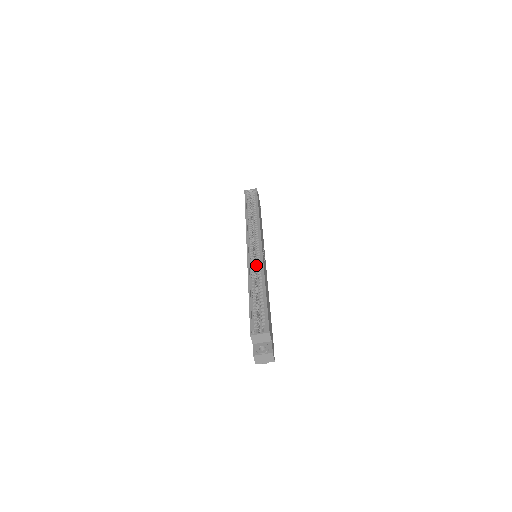
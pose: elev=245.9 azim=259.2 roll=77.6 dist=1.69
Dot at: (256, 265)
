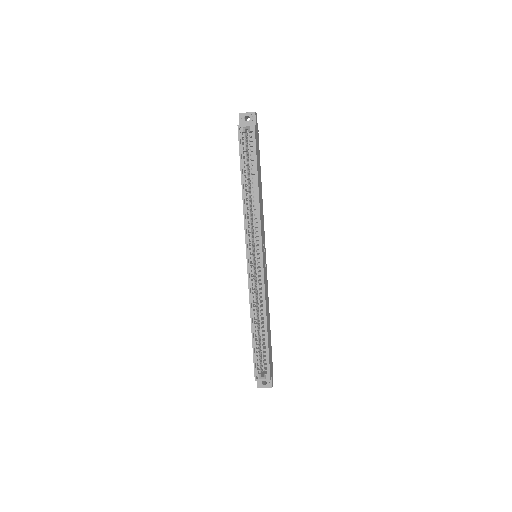
Dot at: (256, 270)
